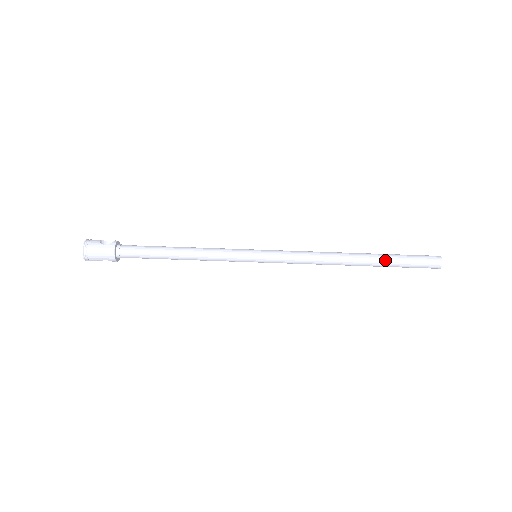
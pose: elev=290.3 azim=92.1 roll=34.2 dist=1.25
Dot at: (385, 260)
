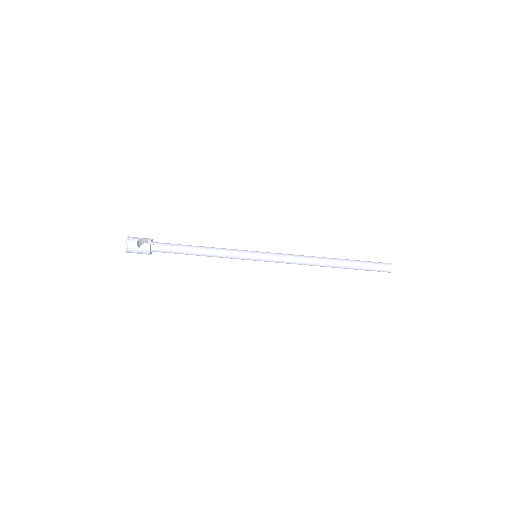
Dot at: (350, 268)
